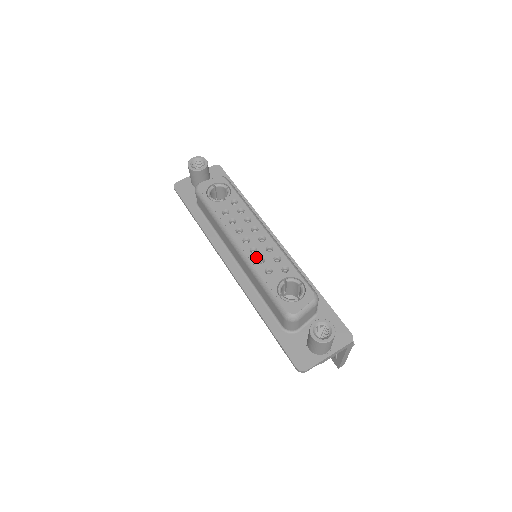
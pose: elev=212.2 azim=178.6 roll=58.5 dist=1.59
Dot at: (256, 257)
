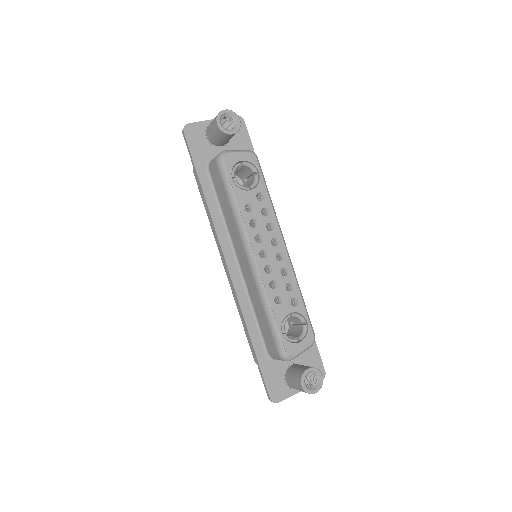
Dot at: (269, 279)
